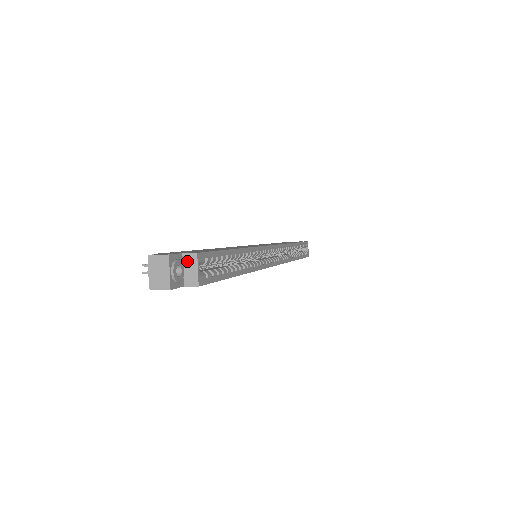
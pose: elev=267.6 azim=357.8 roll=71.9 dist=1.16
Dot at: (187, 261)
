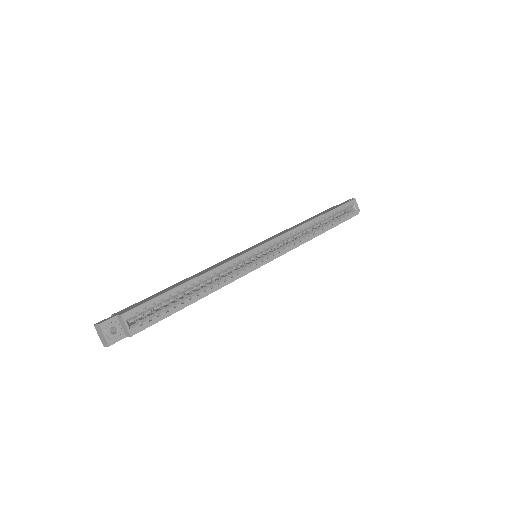
Dot at: (120, 320)
